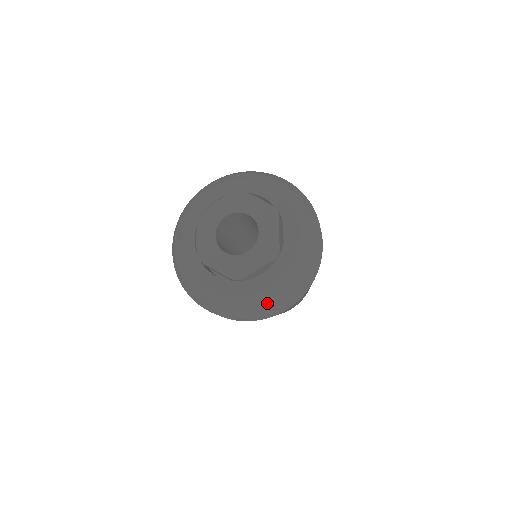
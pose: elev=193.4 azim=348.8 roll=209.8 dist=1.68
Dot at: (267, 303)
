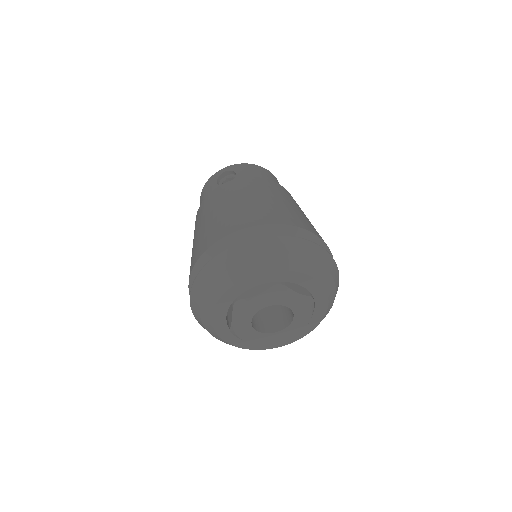
Dot at: occluded
